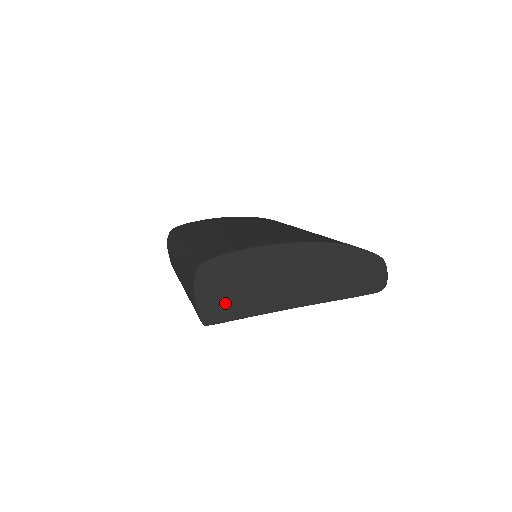
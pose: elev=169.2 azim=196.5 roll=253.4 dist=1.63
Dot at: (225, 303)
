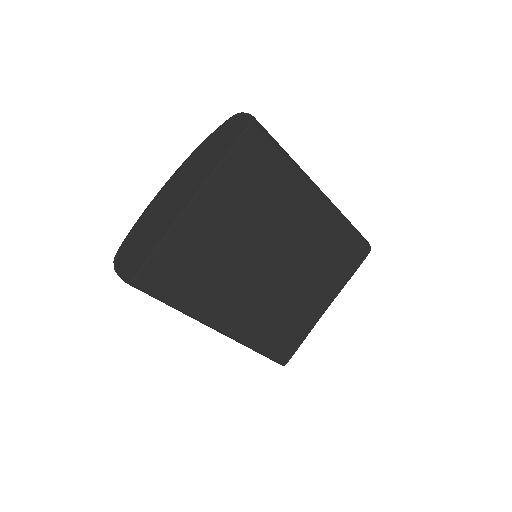
Dot at: (137, 257)
